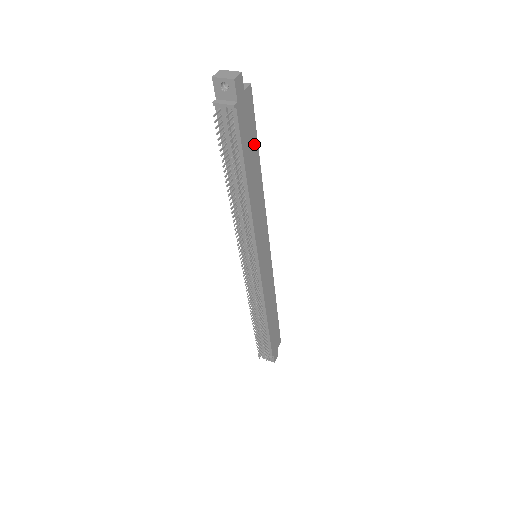
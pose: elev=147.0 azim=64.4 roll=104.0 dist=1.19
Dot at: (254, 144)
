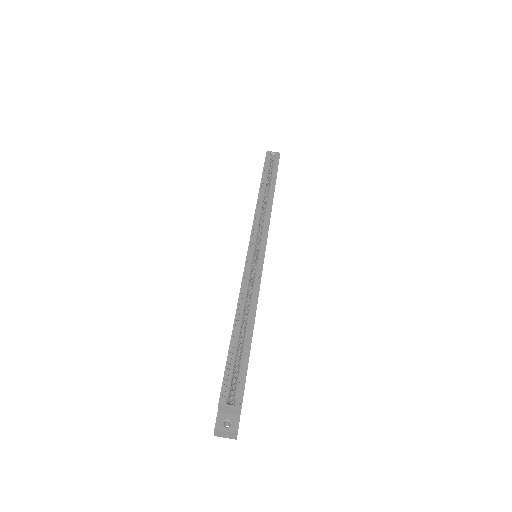
Dot at: occluded
